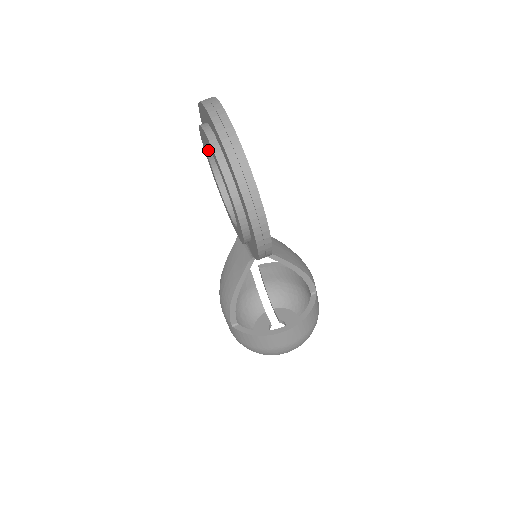
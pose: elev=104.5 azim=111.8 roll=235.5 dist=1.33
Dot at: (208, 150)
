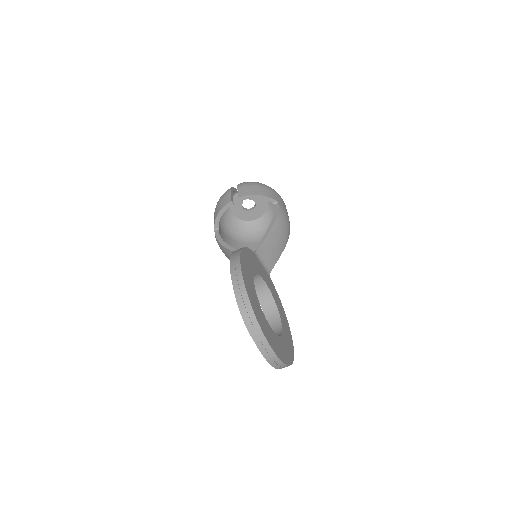
Dot at: occluded
